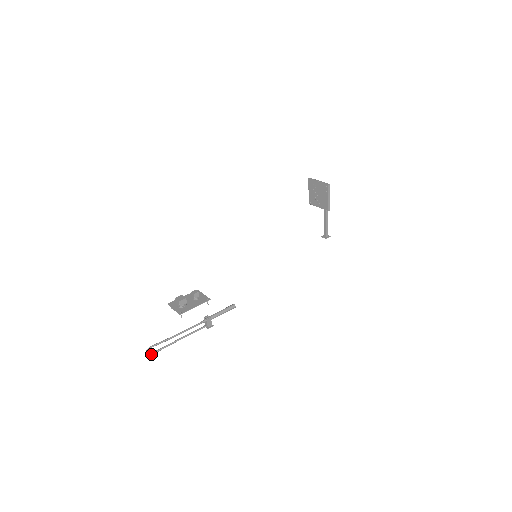
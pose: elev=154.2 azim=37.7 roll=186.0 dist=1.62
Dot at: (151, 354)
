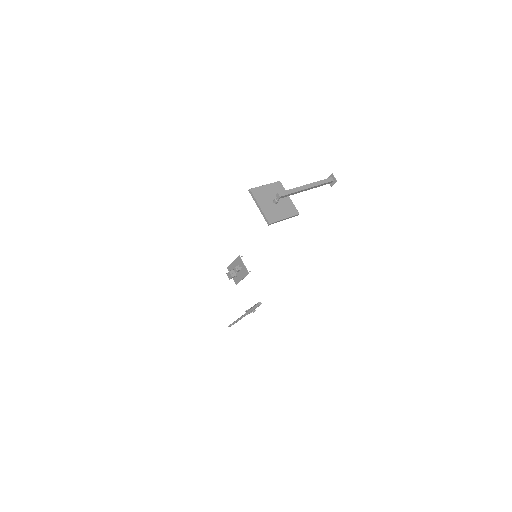
Dot at: occluded
